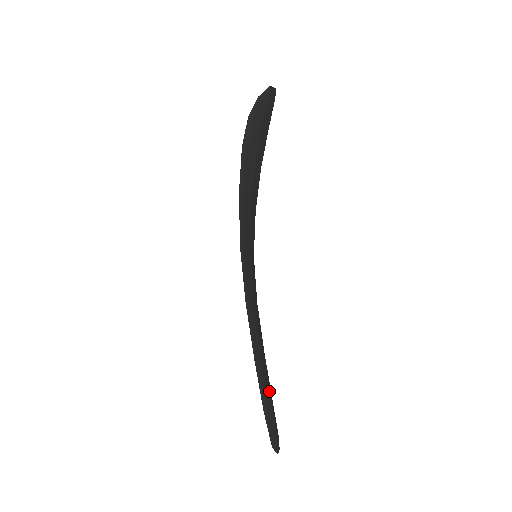
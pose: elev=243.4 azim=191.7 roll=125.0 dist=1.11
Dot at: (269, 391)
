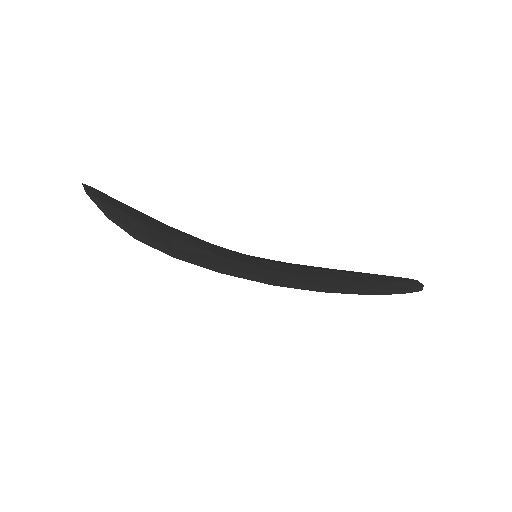
Dot at: (376, 279)
